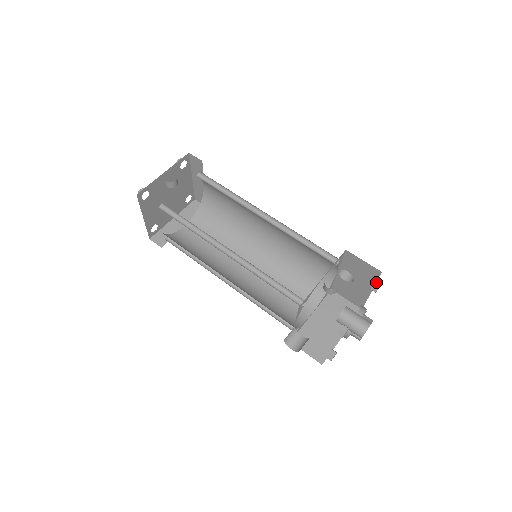
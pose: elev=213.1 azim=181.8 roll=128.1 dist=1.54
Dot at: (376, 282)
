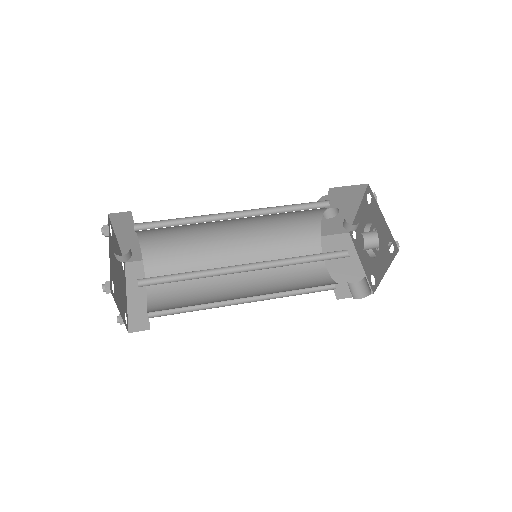
Dot at: (371, 194)
